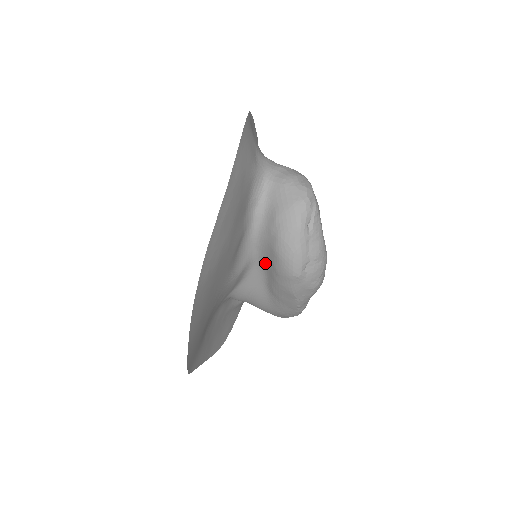
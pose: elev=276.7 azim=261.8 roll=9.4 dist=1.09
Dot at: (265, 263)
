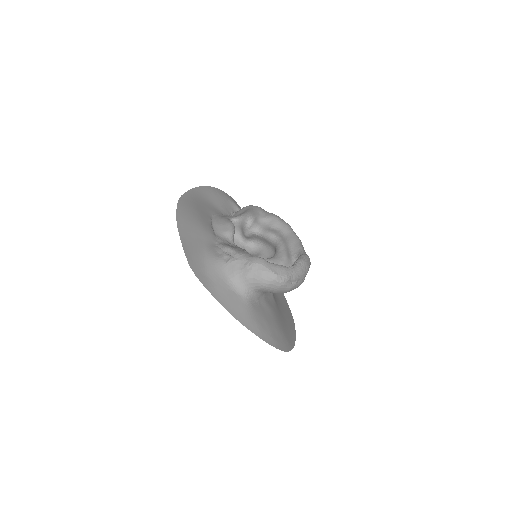
Dot at: occluded
